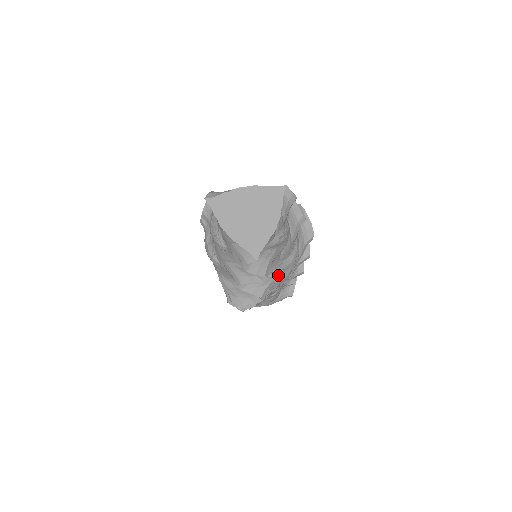
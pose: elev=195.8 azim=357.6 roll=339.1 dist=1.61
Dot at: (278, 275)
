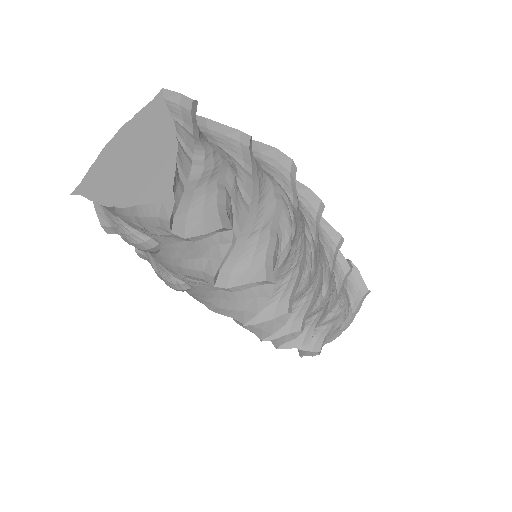
Dot at: (270, 233)
